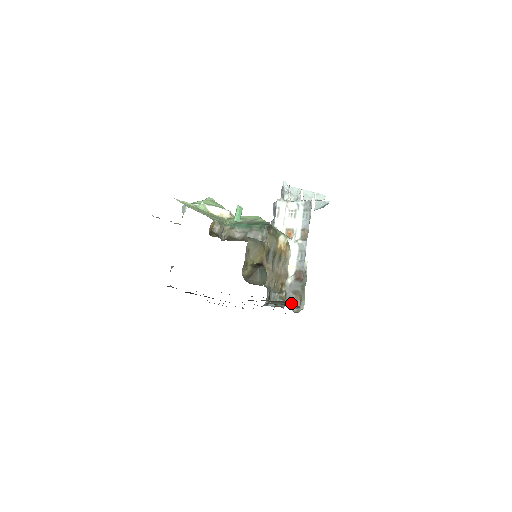
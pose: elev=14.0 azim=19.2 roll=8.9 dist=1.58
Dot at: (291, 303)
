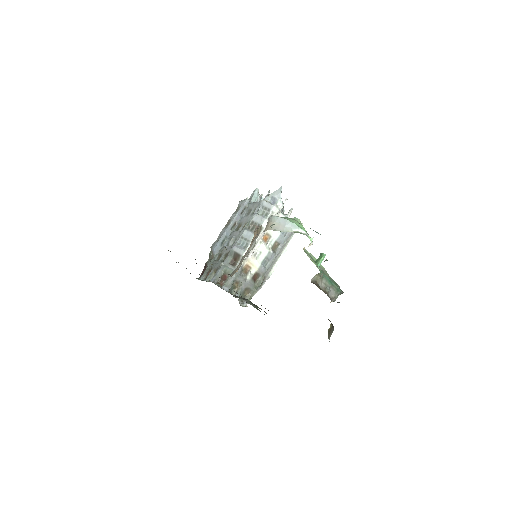
Dot at: occluded
